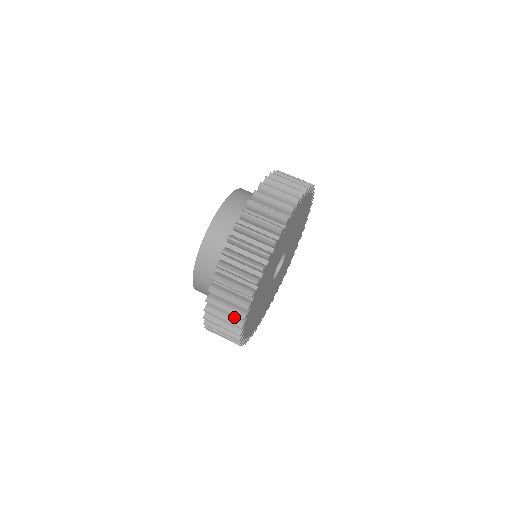
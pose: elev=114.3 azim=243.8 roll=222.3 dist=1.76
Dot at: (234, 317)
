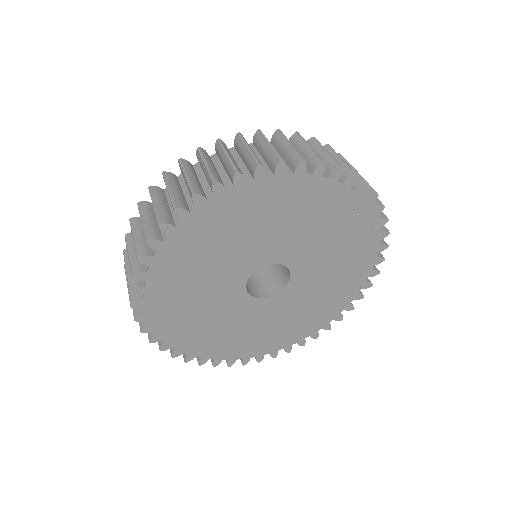
Dot at: (183, 199)
